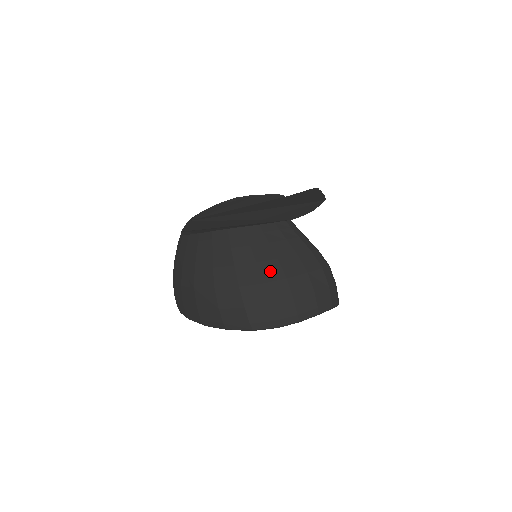
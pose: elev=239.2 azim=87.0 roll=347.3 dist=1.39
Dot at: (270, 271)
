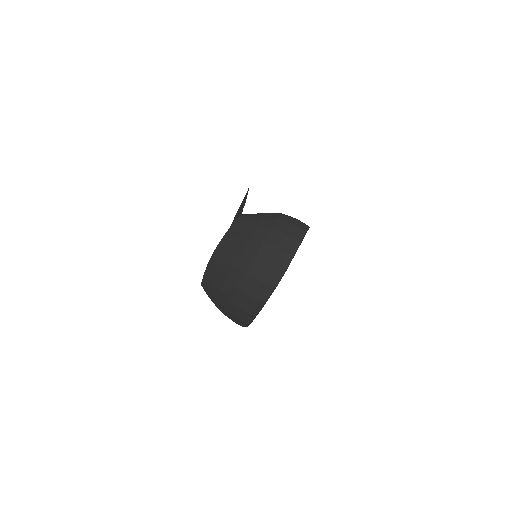
Dot at: (252, 248)
